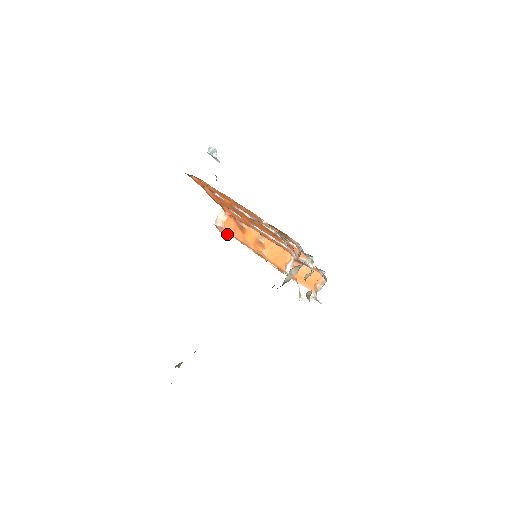
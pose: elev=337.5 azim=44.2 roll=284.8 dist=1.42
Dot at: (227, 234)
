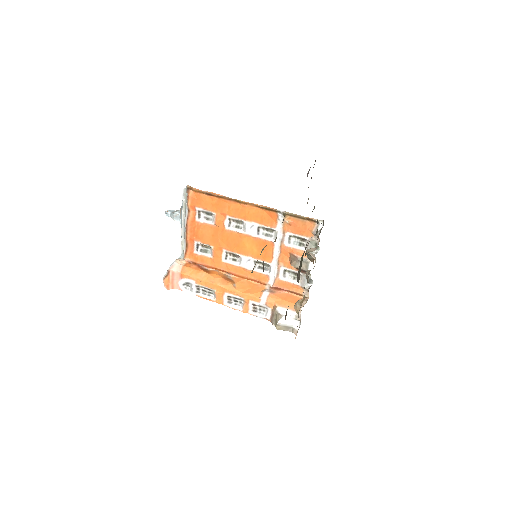
Dot at: occluded
